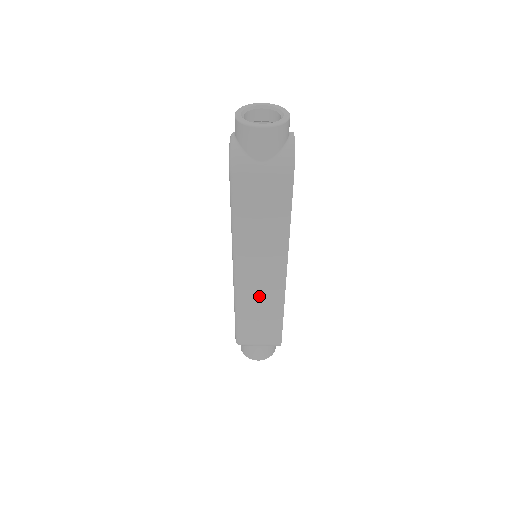
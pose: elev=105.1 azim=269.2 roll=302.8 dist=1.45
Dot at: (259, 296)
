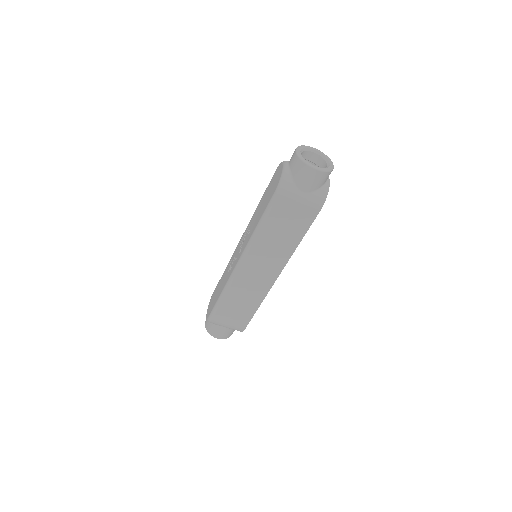
Dot at: (248, 288)
